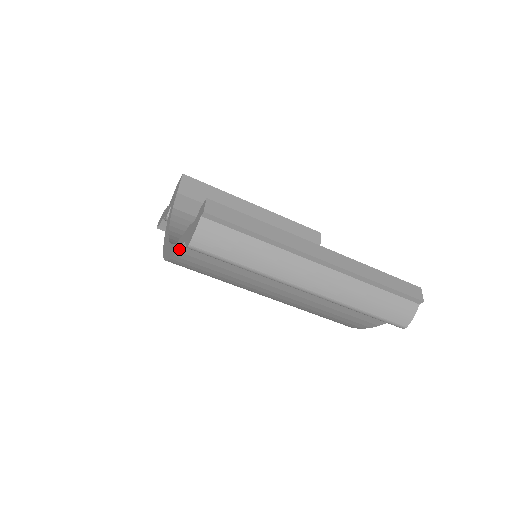
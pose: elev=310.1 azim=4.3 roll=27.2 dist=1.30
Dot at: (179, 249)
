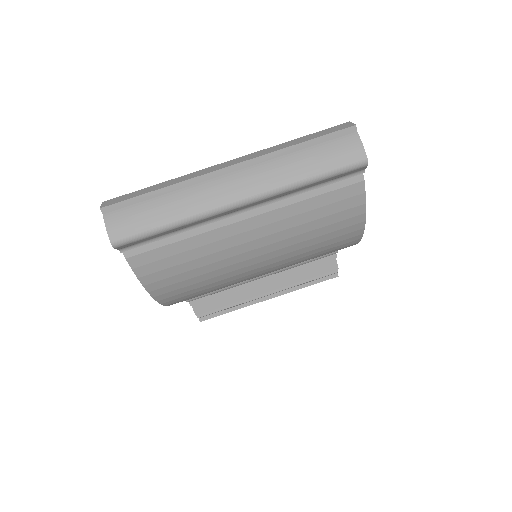
Dot at: (129, 265)
